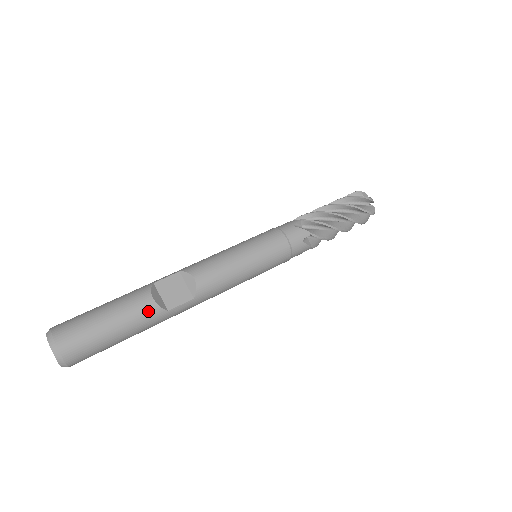
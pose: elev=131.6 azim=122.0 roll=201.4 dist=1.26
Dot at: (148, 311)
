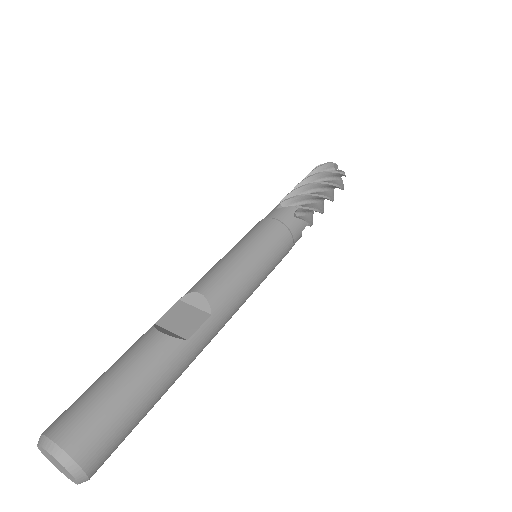
Dot at: (162, 348)
